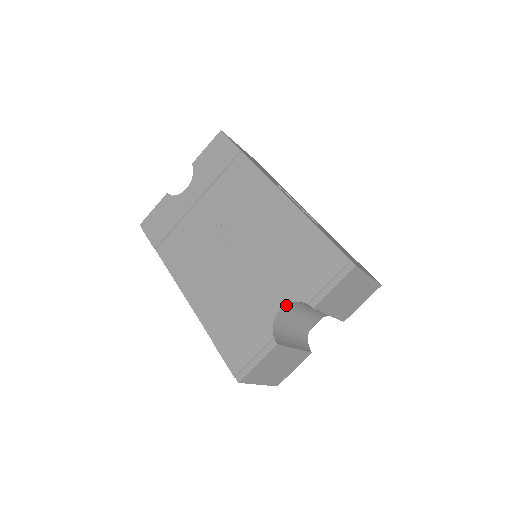
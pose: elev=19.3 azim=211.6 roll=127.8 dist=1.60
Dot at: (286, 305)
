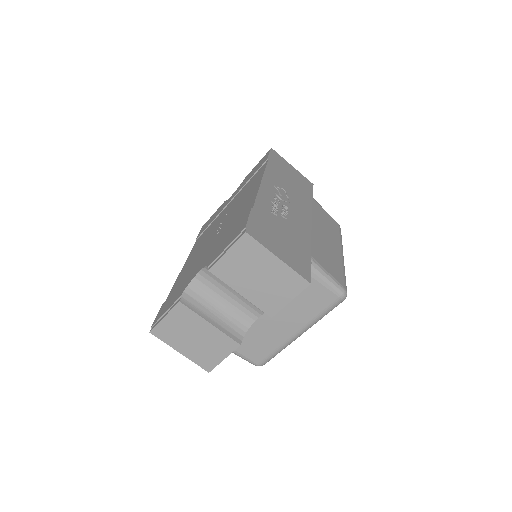
Dot at: (203, 270)
